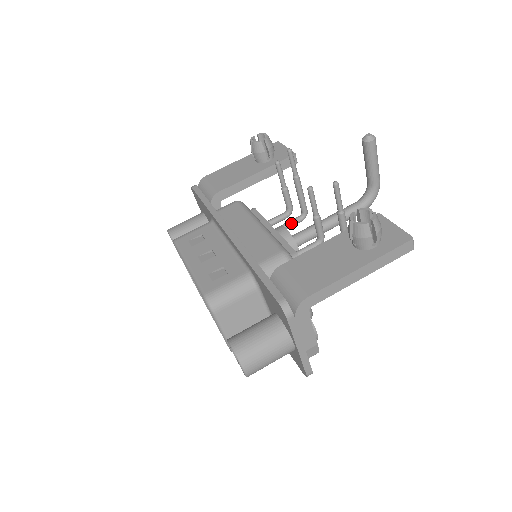
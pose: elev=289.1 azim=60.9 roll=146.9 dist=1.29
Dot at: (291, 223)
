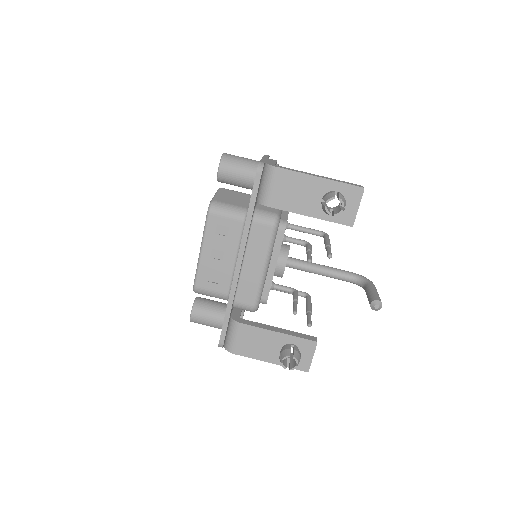
Dot at: occluded
